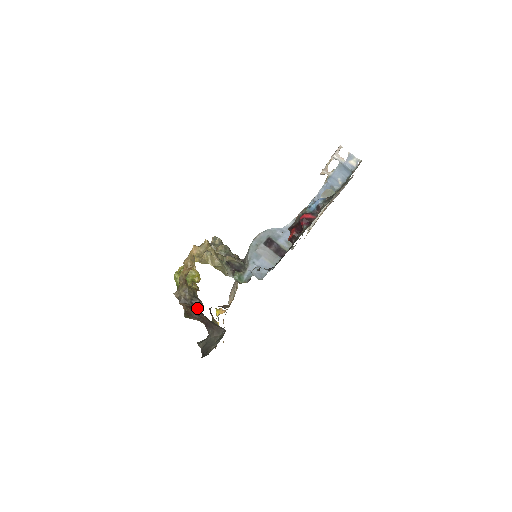
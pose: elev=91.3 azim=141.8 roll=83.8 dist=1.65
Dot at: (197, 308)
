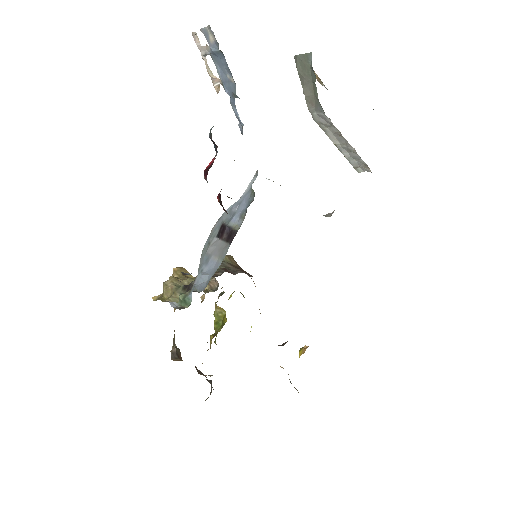
Dot at: occluded
